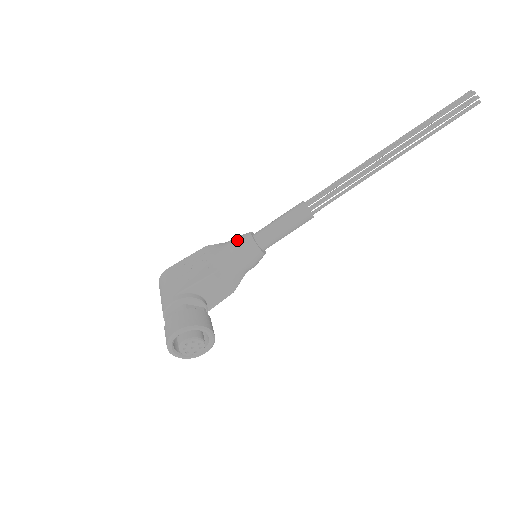
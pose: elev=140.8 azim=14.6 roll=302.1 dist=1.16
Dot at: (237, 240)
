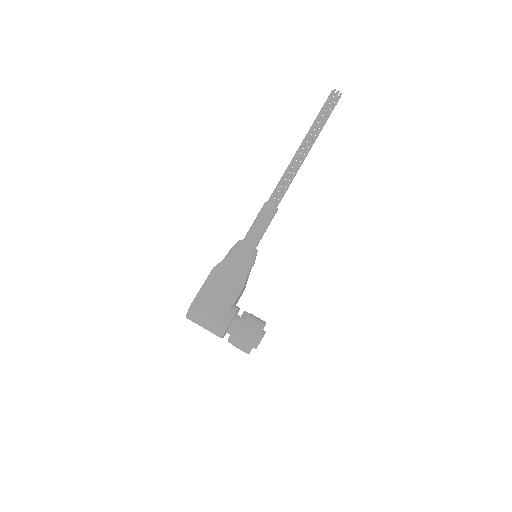
Dot at: (243, 253)
